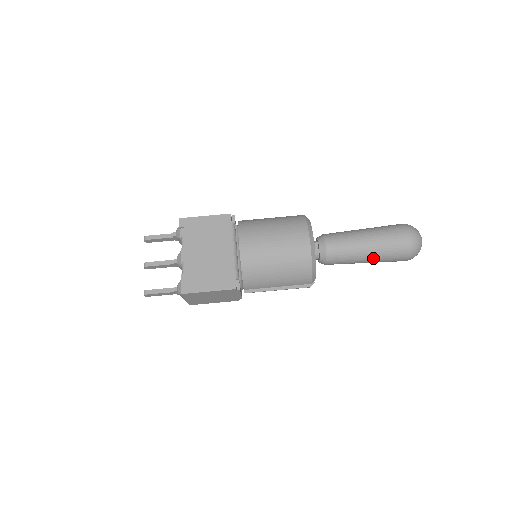
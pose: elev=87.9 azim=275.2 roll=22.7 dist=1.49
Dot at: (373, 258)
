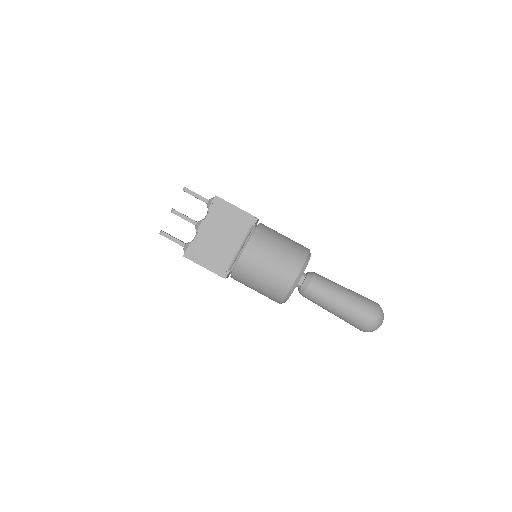
Dot at: (336, 315)
